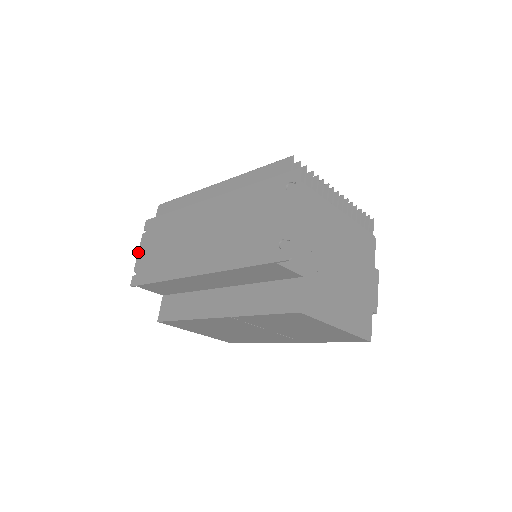
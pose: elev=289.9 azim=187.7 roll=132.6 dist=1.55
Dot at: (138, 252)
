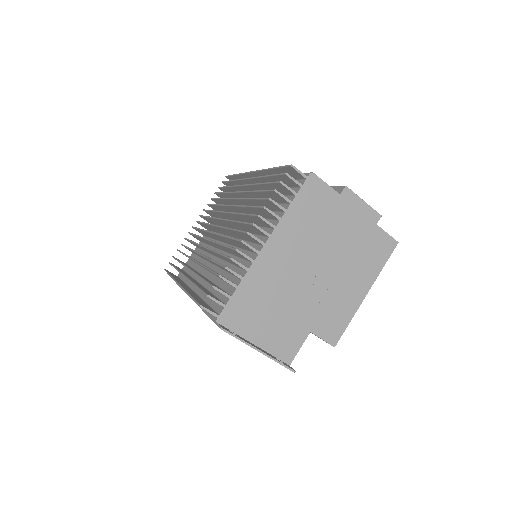
Dot at: occluded
